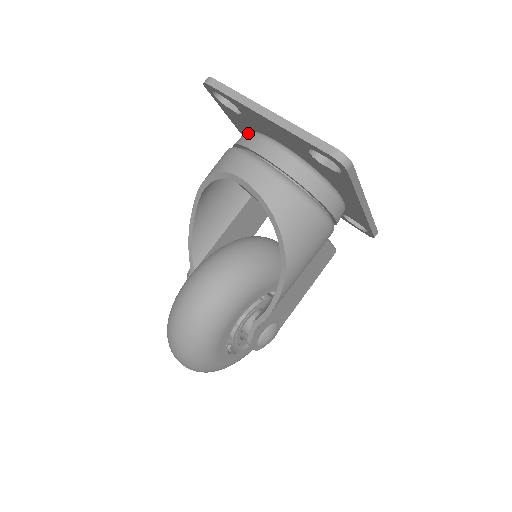
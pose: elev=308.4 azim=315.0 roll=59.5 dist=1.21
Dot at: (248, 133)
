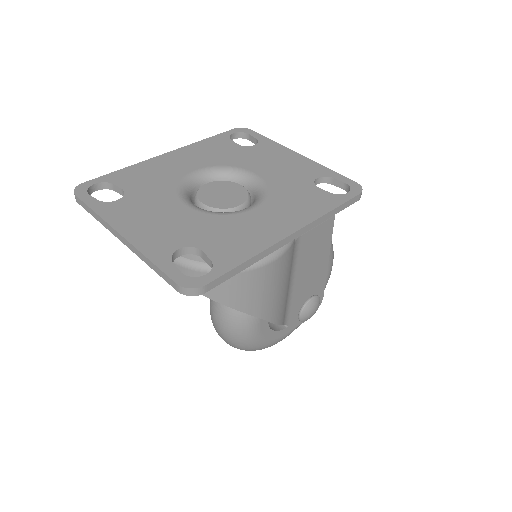
Dot at: occluded
